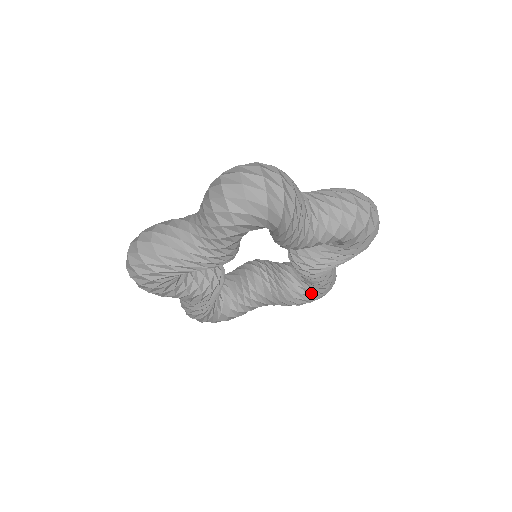
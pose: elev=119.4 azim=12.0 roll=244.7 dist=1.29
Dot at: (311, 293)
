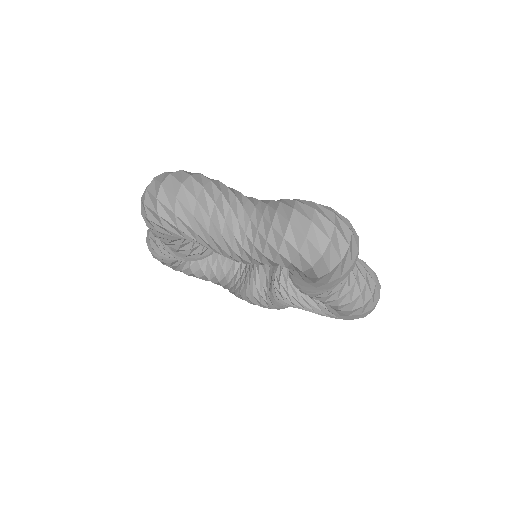
Dot at: (262, 302)
